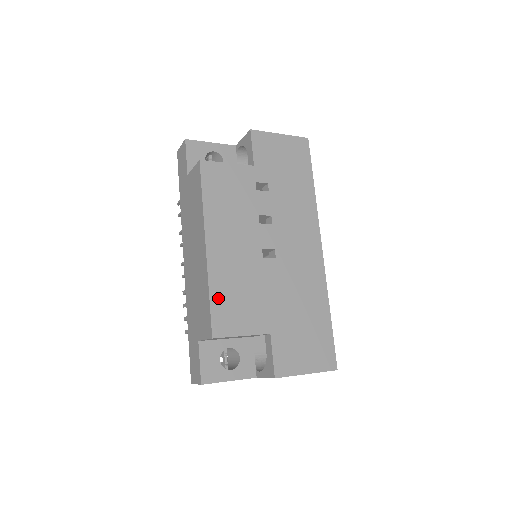
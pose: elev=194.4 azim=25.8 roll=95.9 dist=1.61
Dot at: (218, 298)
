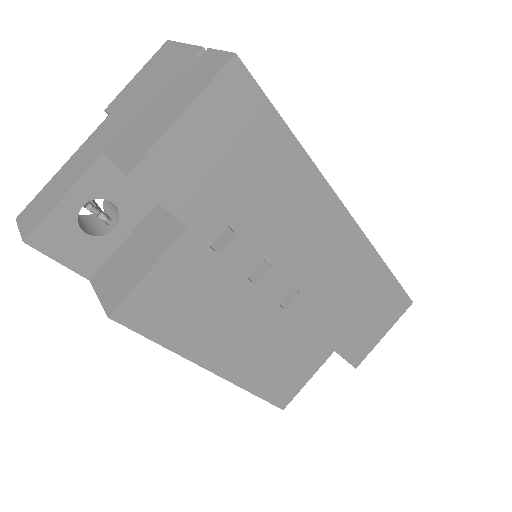
Dot at: (265, 387)
